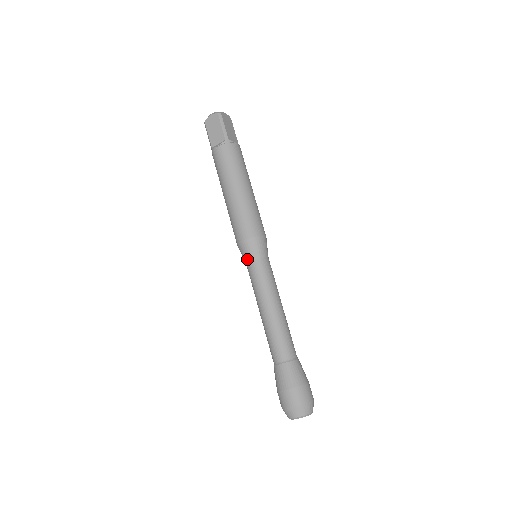
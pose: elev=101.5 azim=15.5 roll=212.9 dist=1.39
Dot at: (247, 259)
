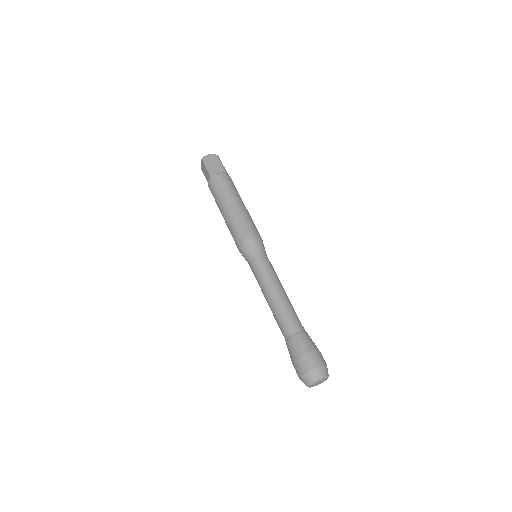
Dot at: (255, 253)
